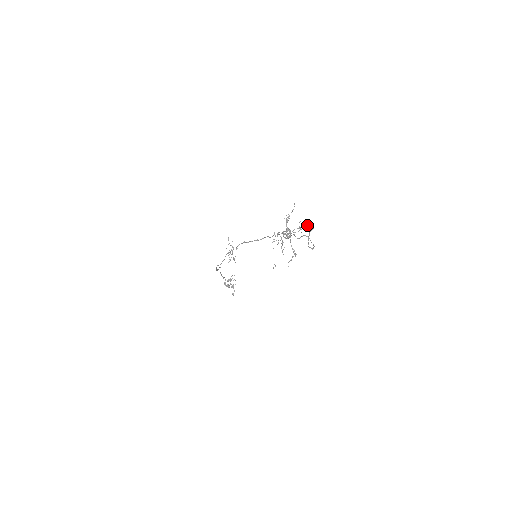
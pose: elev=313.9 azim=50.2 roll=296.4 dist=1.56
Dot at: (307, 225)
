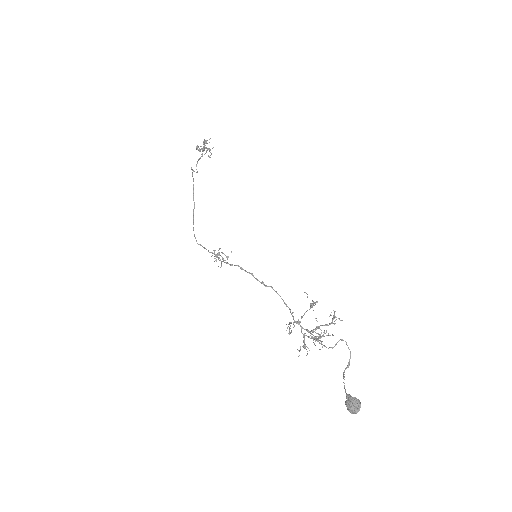
Dot at: (351, 410)
